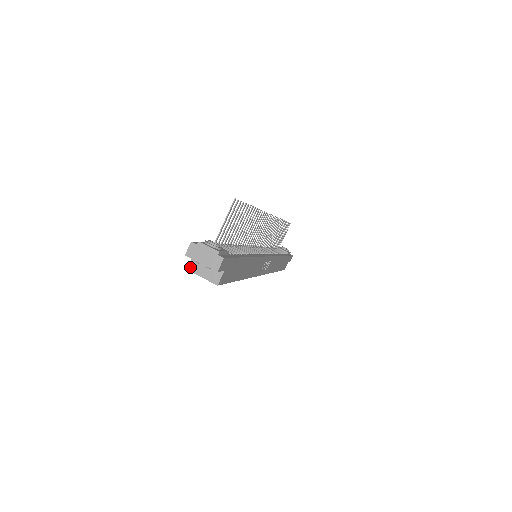
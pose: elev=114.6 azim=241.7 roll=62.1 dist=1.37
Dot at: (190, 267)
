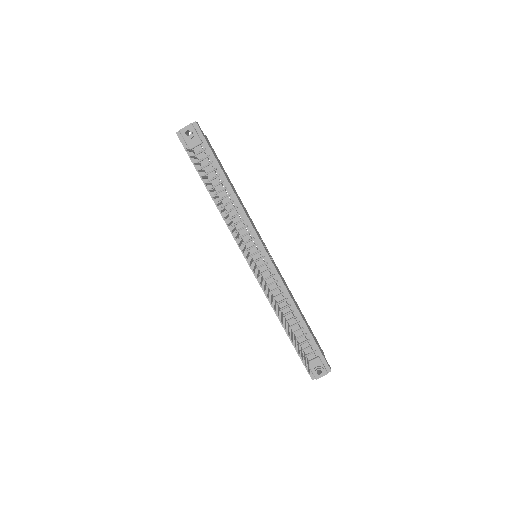
Dot at: occluded
